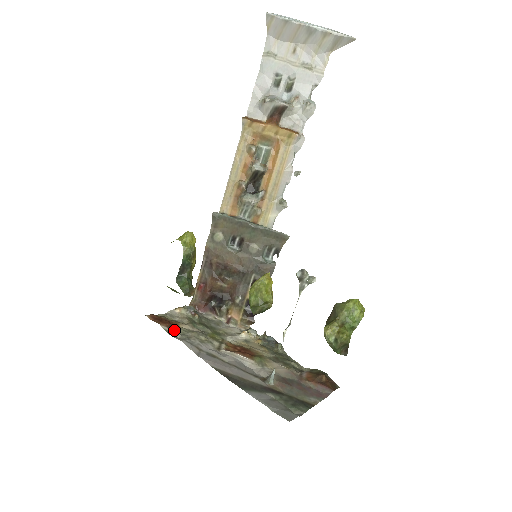
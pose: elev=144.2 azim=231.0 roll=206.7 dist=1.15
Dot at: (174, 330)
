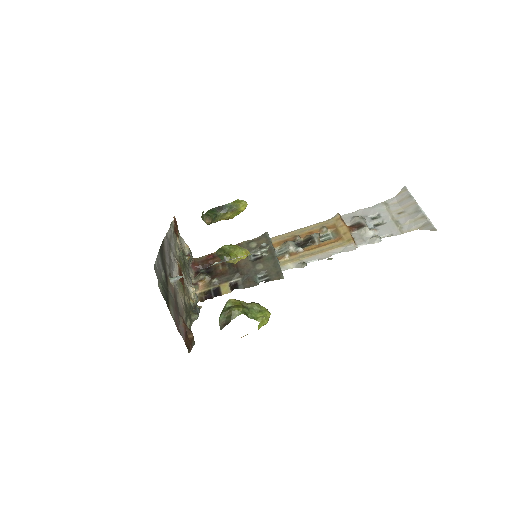
Dot at: (174, 228)
